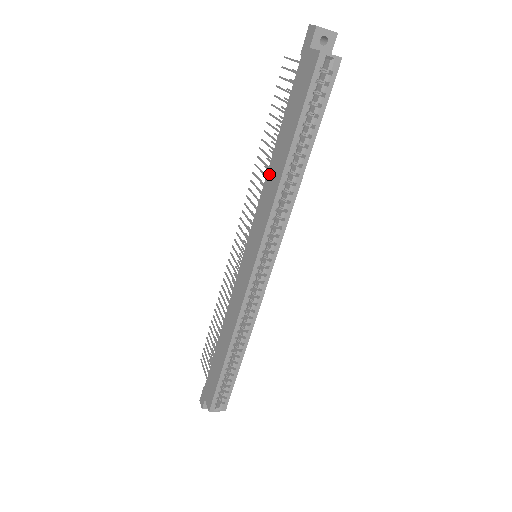
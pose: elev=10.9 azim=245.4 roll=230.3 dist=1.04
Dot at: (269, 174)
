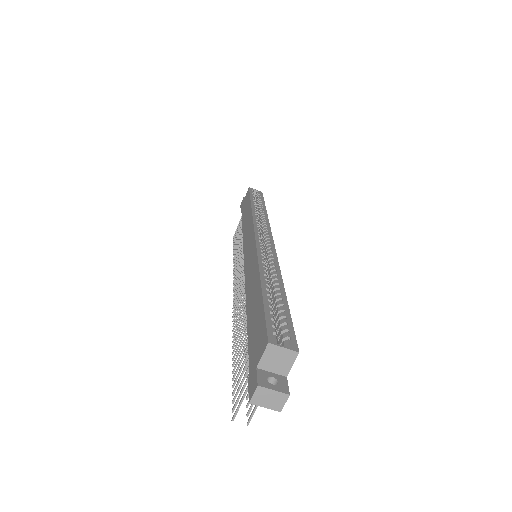
Dot at: (244, 228)
